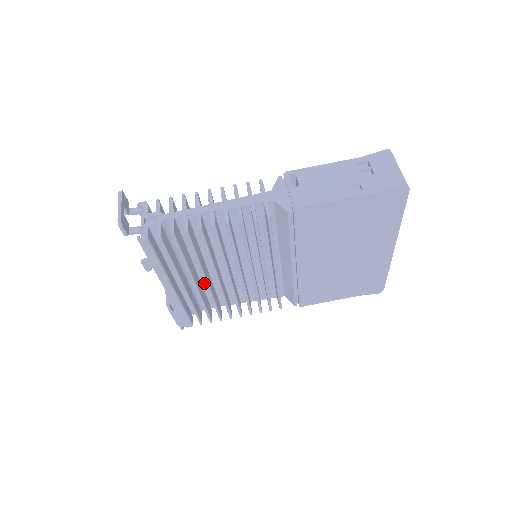
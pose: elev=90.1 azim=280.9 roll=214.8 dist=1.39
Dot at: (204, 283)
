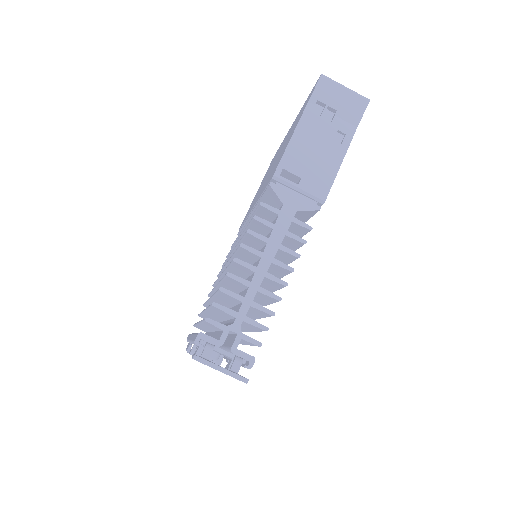
Dot at: occluded
